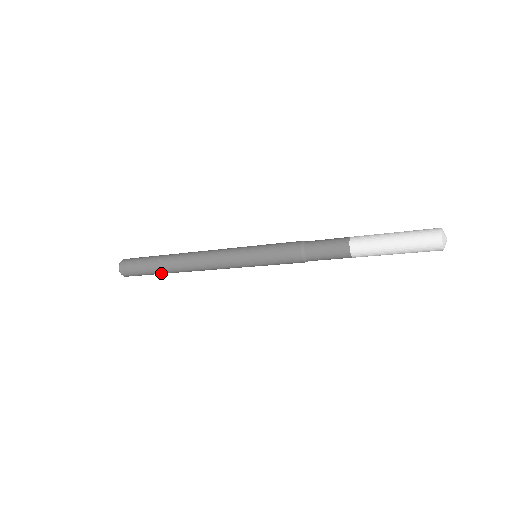
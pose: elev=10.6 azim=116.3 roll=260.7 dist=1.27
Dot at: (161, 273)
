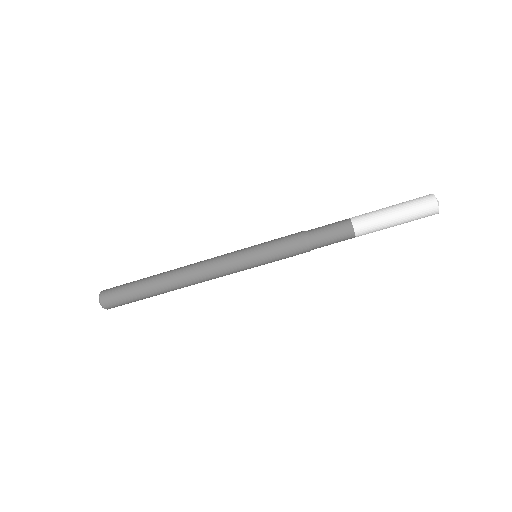
Dot at: (149, 294)
